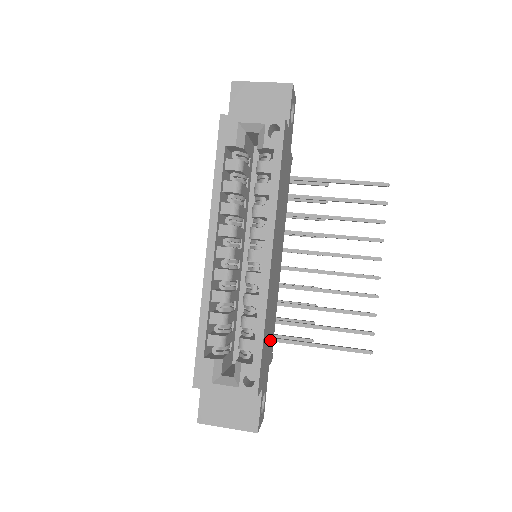
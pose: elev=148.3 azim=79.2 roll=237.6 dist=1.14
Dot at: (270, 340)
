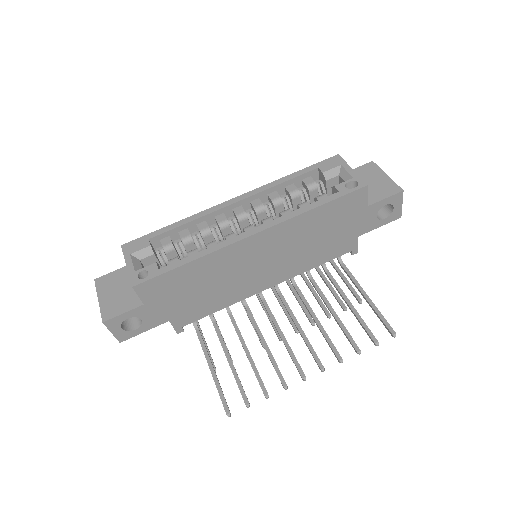
Dot at: (191, 303)
